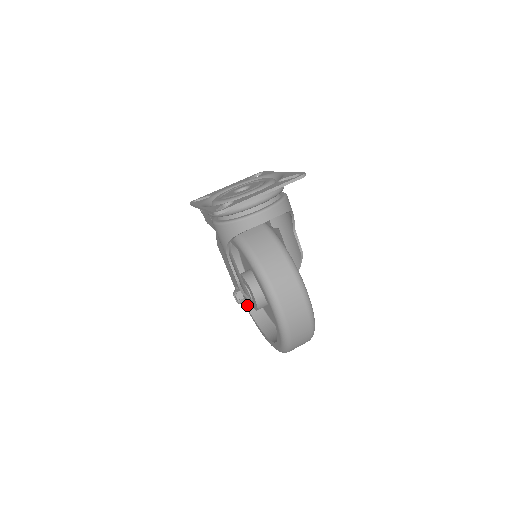
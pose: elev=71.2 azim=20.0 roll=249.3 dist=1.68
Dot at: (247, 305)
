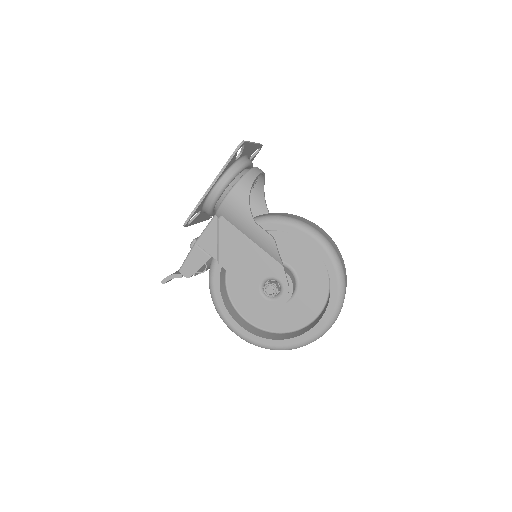
Dot at: (284, 283)
